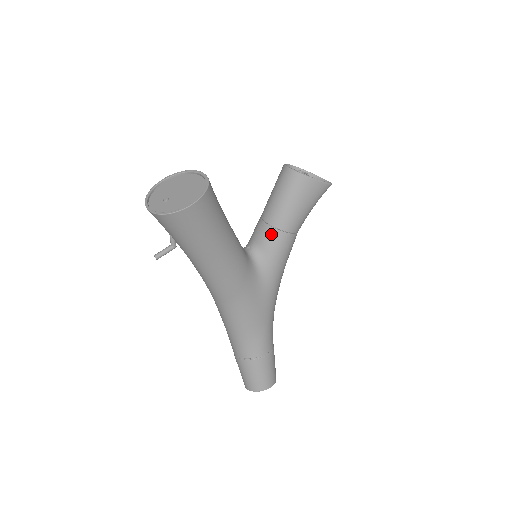
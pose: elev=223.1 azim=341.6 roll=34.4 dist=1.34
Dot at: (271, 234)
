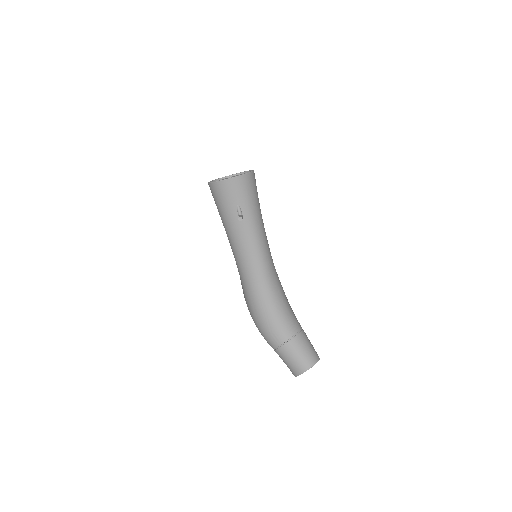
Dot at: occluded
